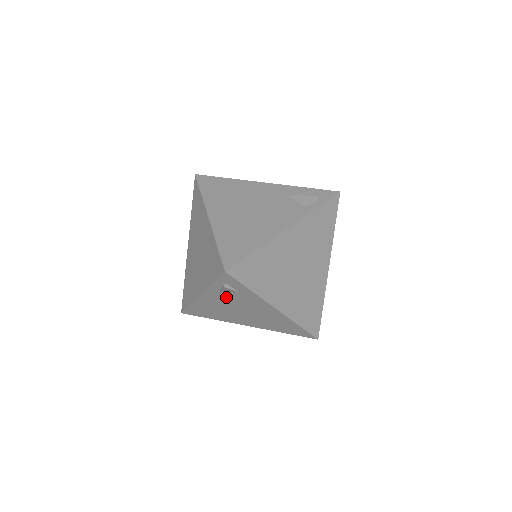
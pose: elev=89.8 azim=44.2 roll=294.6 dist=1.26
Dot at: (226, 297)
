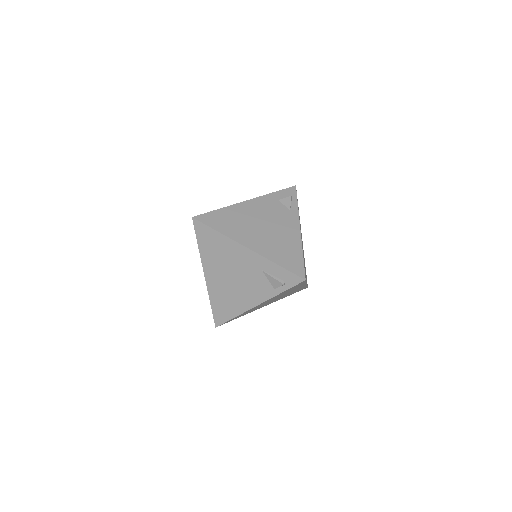
Dot at: occluded
